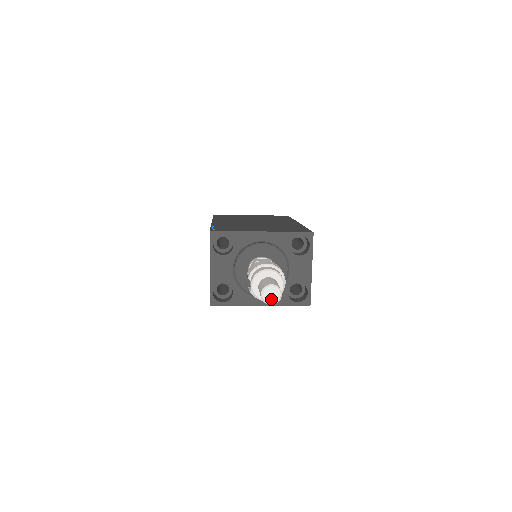
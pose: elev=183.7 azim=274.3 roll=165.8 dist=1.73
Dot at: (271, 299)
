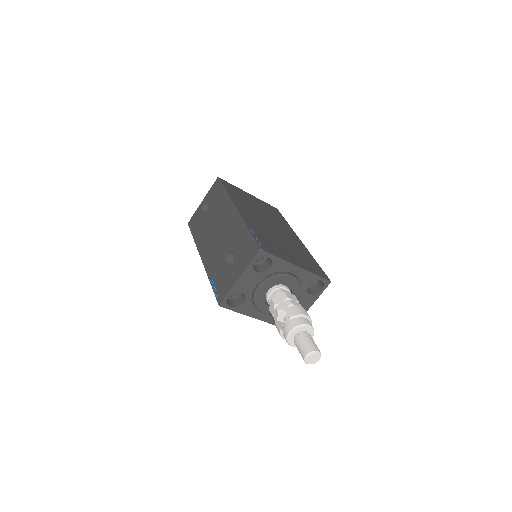
Dot at: (311, 361)
